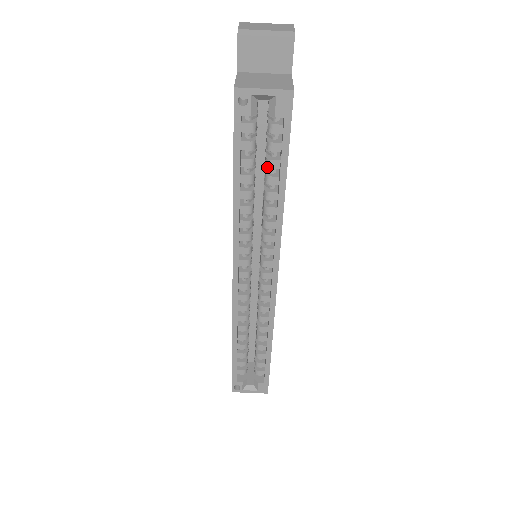
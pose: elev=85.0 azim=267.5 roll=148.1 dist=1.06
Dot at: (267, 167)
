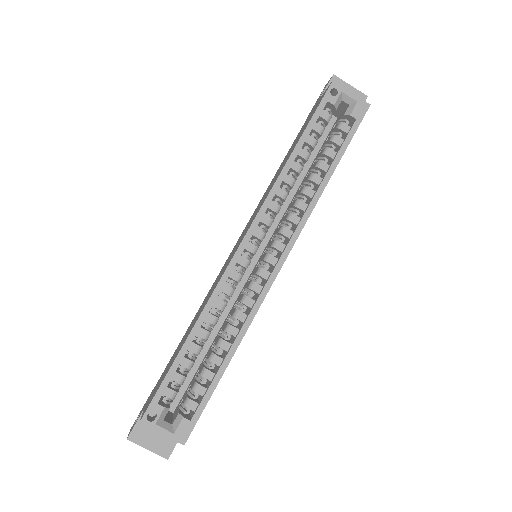
Dot at: (324, 153)
